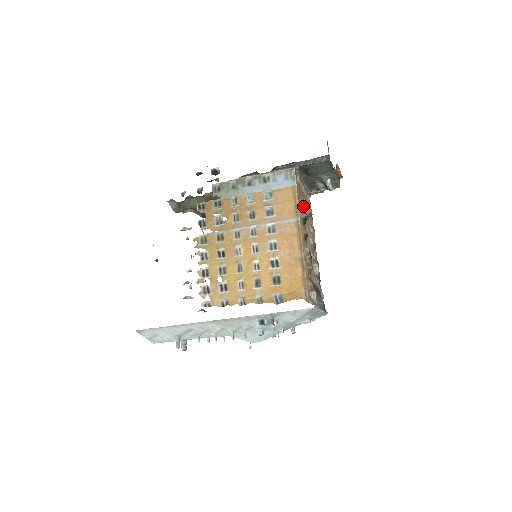
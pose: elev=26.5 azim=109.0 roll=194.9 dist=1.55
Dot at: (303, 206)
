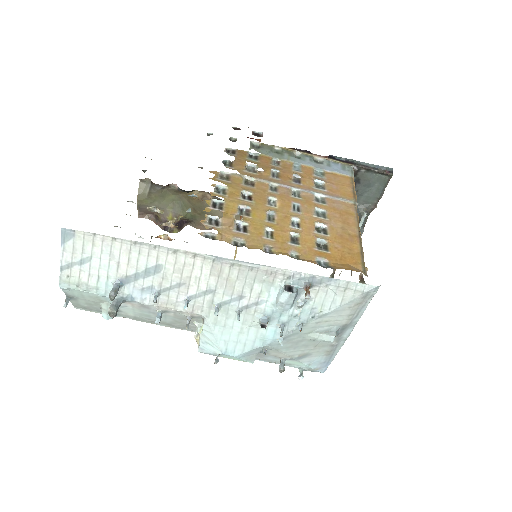
Dot at: occluded
